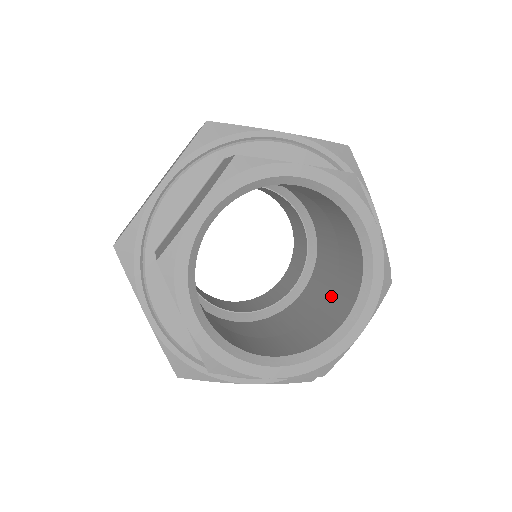
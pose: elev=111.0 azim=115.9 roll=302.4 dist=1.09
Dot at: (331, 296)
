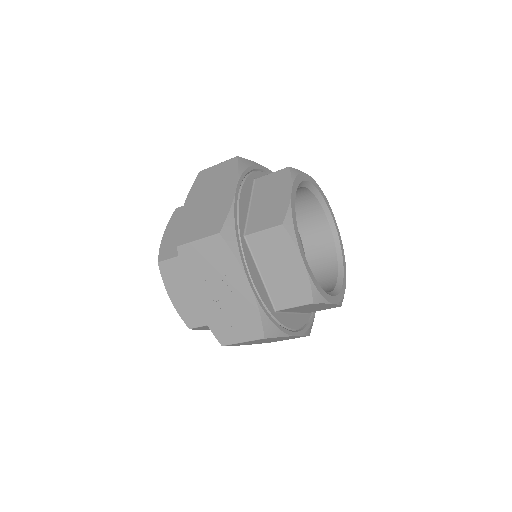
Dot at: occluded
